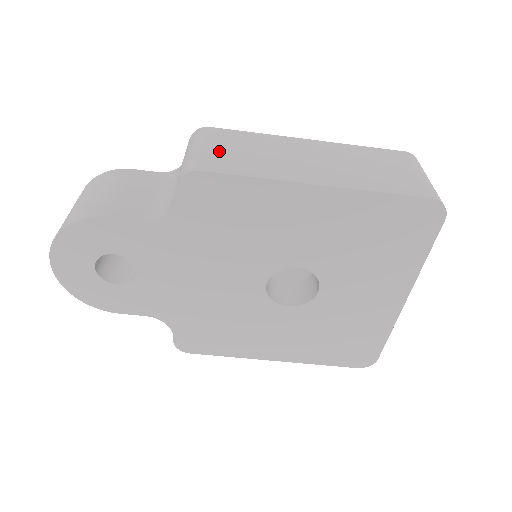
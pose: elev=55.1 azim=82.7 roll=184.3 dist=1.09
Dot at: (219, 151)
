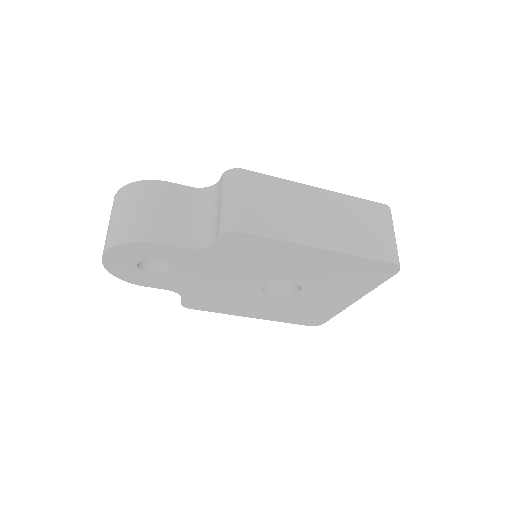
Dot at: (253, 205)
